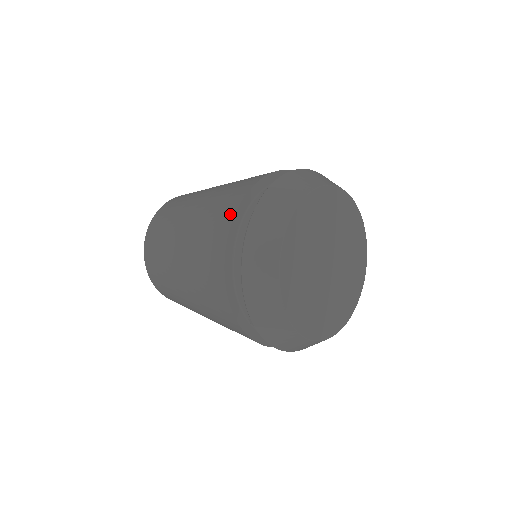
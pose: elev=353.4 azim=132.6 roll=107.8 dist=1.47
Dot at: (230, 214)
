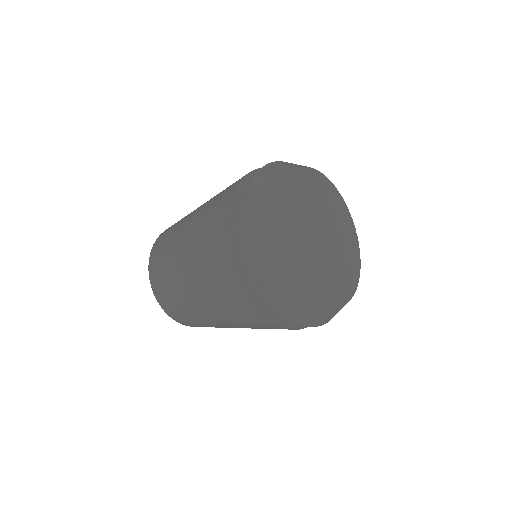
Dot at: (227, 250)
